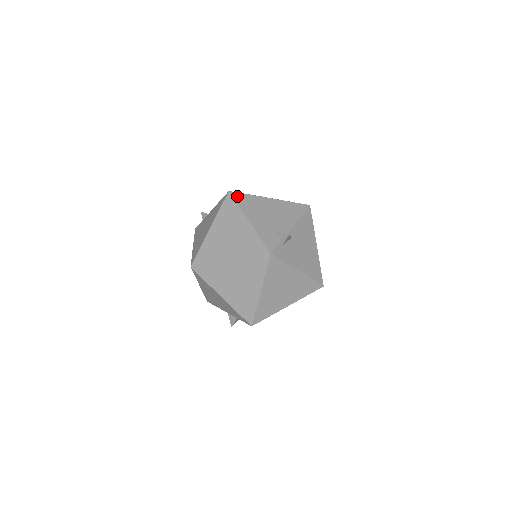
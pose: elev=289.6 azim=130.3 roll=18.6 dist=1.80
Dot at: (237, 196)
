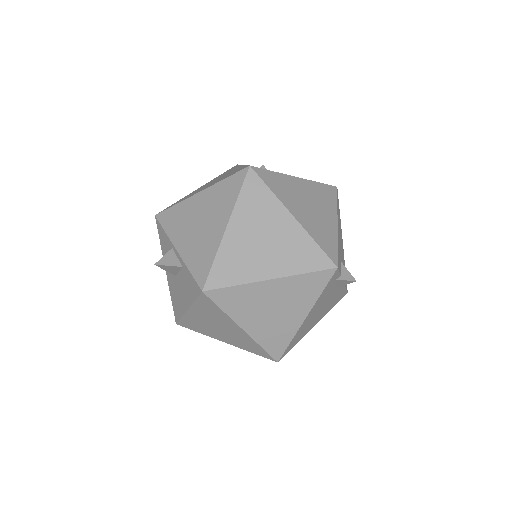
Dot at: (338, 199)
